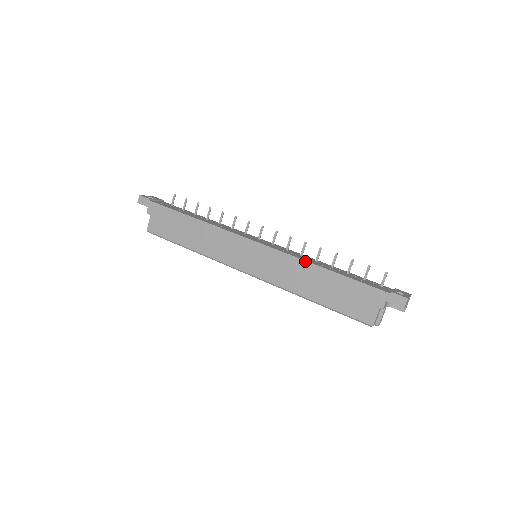
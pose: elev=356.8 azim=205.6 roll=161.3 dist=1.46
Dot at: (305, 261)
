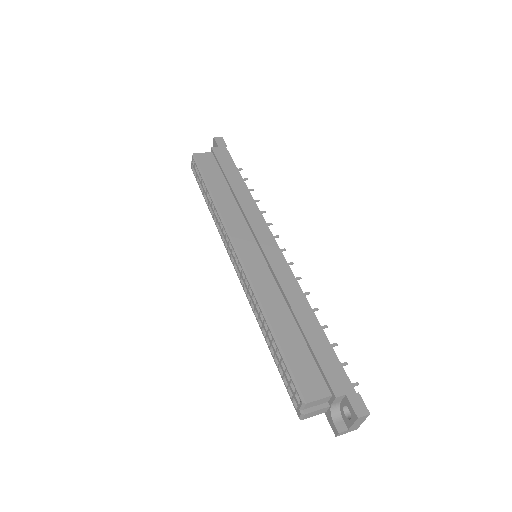
Dot at: occluded
